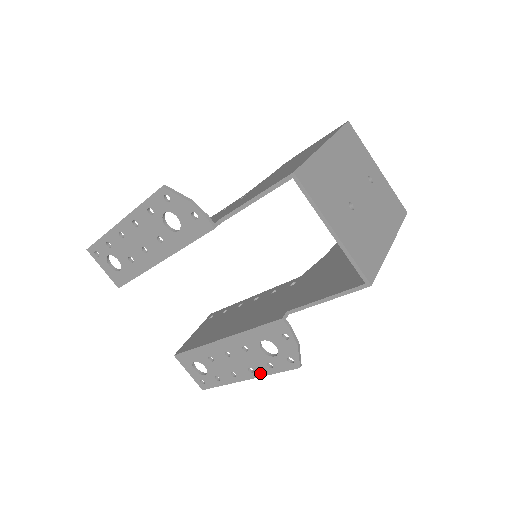
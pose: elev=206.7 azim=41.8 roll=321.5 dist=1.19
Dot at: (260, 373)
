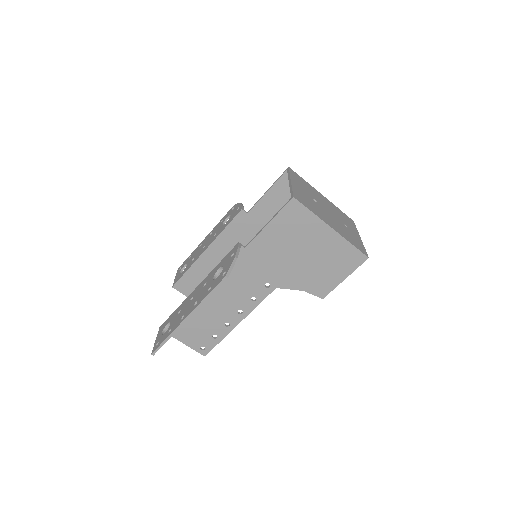
Dot at: (199, 302)
